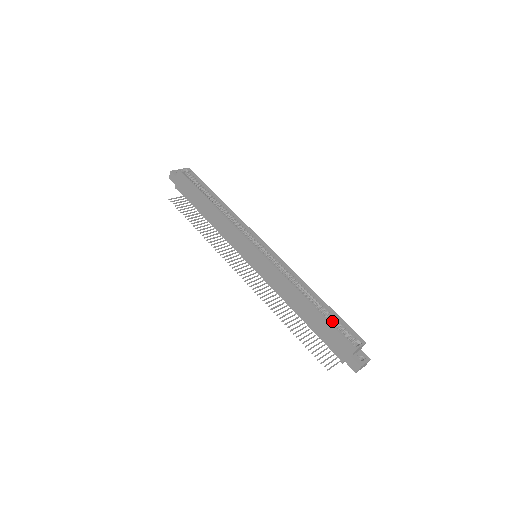
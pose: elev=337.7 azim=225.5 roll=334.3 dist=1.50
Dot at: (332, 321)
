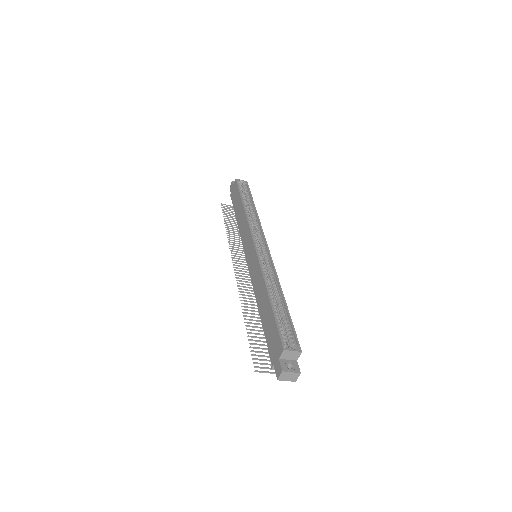
Dot at: (282, 323)
